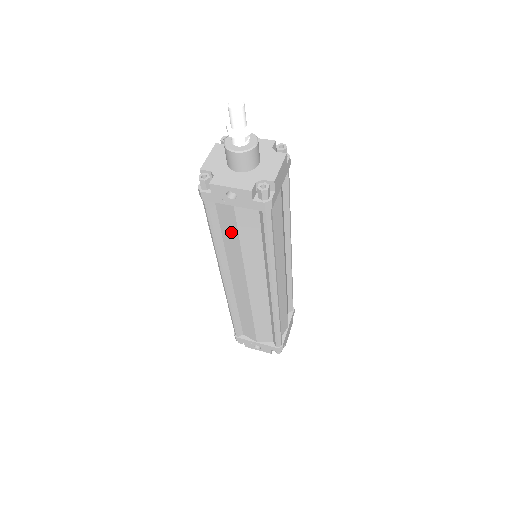
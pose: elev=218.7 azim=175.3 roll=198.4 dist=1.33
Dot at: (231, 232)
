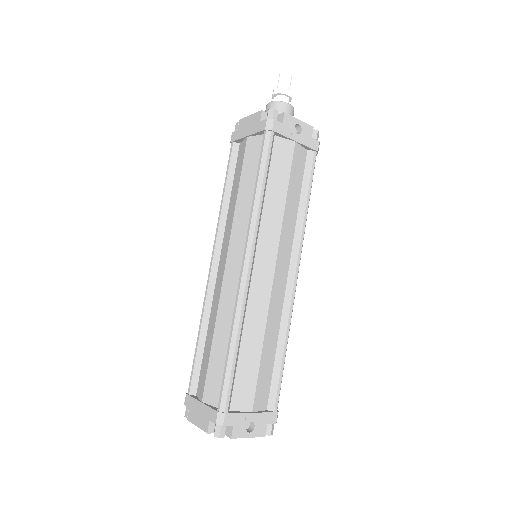
Dot at: (280, 180)
